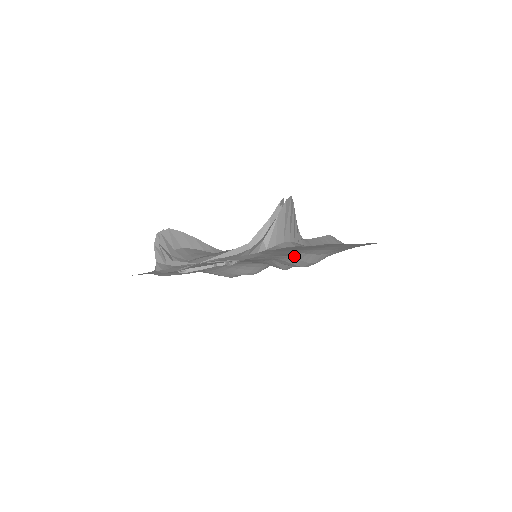
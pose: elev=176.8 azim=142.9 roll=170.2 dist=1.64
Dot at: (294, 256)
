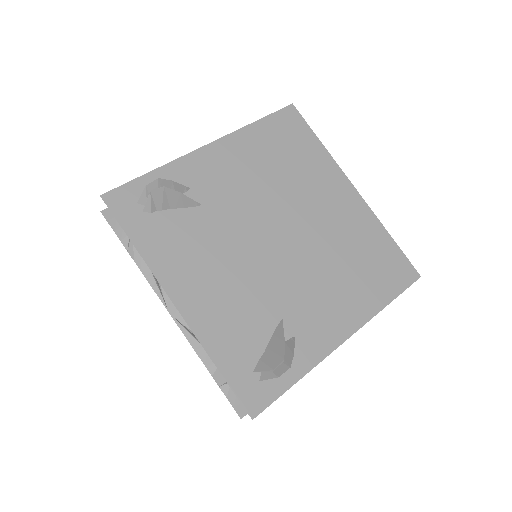
Dot at: occluded
